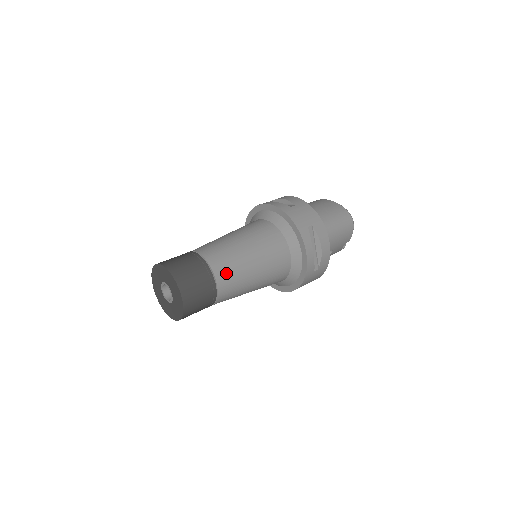
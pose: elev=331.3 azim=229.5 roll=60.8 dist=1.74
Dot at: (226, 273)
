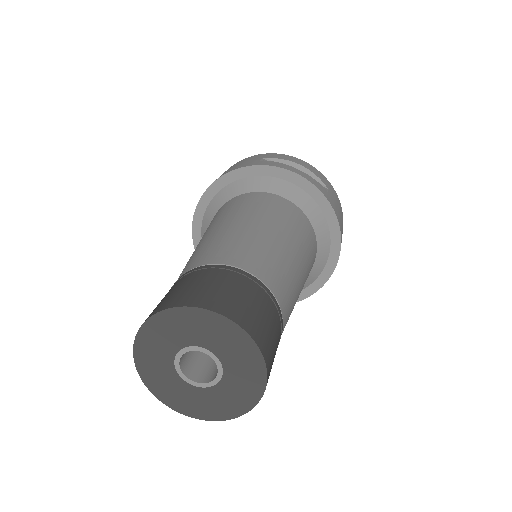
Dot at: (240, 253)
